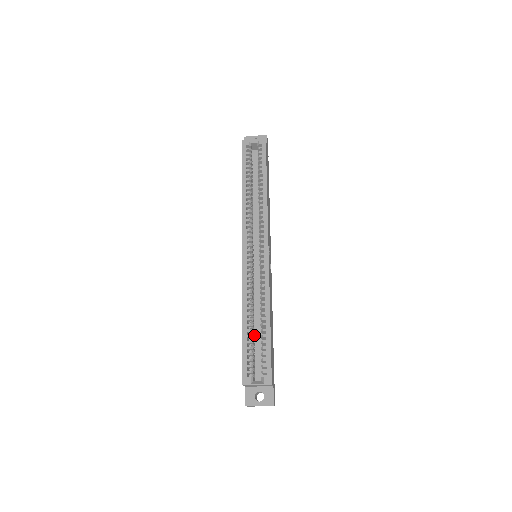
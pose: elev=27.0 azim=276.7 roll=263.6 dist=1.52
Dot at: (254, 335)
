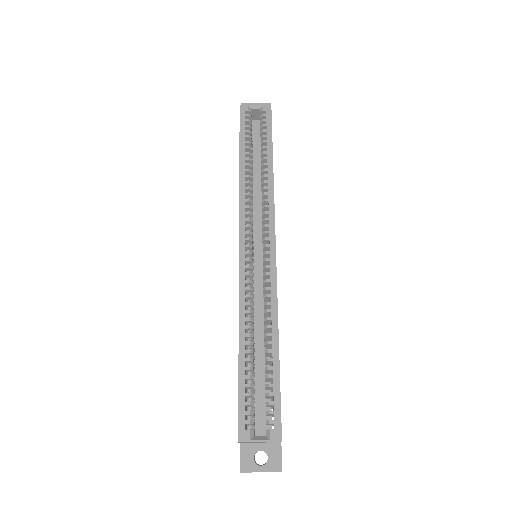
Dot at: occluded
